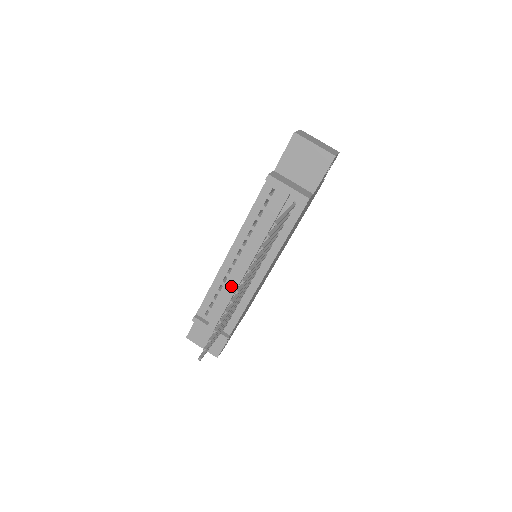
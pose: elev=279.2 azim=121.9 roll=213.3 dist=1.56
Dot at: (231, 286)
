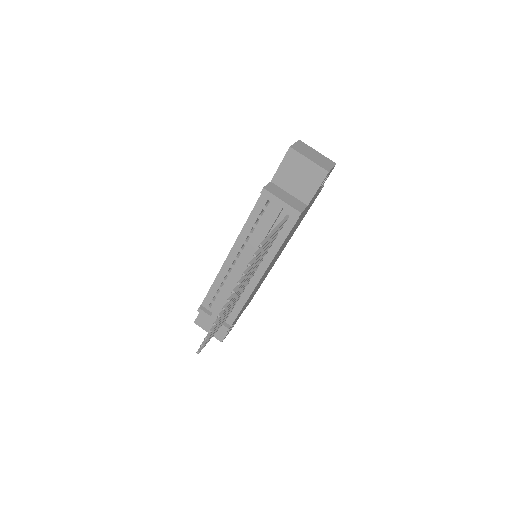
Dot at: (231, 285)
